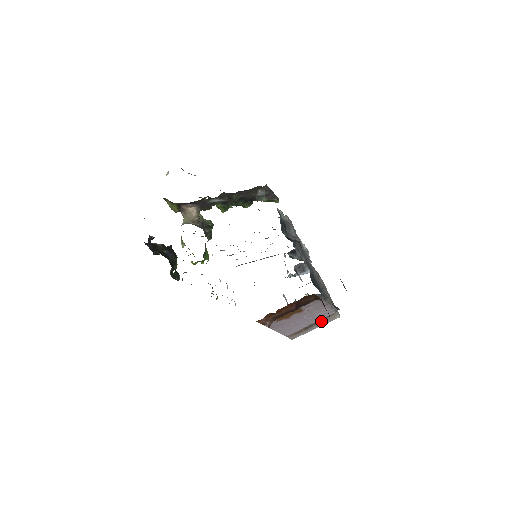
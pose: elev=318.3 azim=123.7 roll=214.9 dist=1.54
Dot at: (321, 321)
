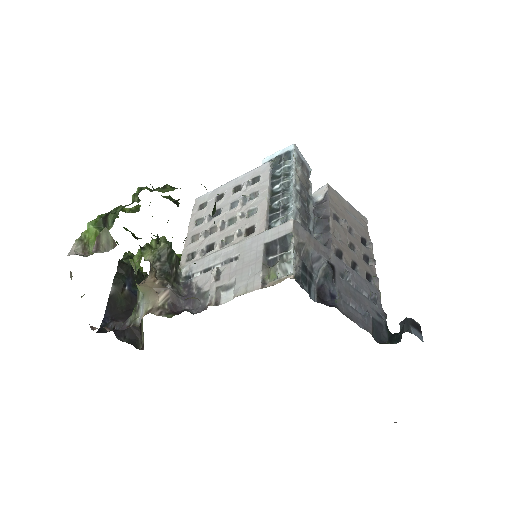
Dot at: occluded
